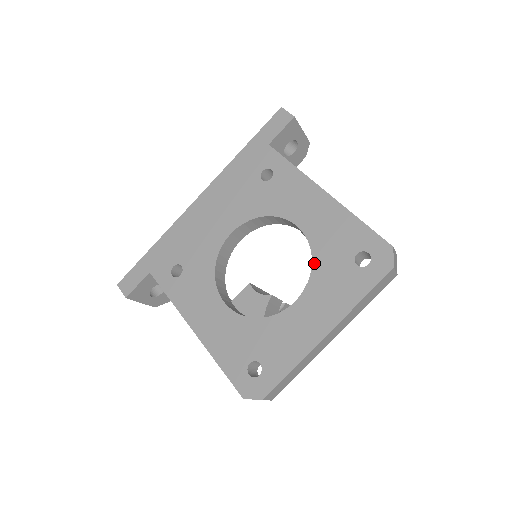
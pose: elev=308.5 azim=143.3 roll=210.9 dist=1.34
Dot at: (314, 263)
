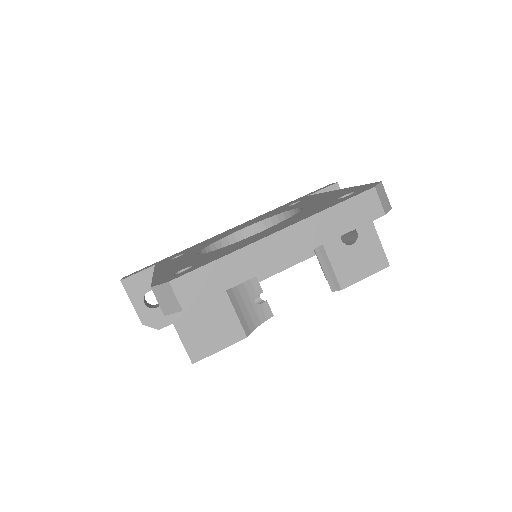
Dot at: (299, 212)
